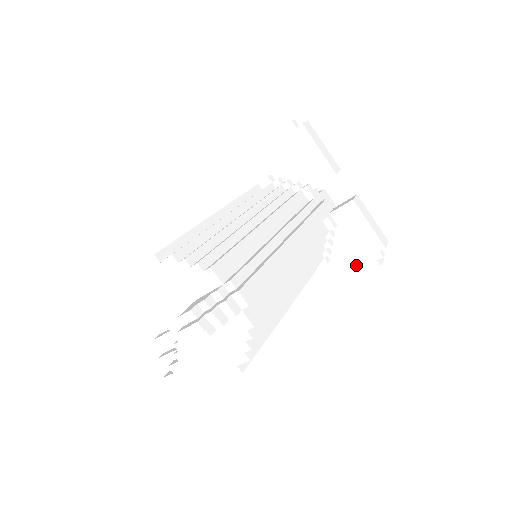
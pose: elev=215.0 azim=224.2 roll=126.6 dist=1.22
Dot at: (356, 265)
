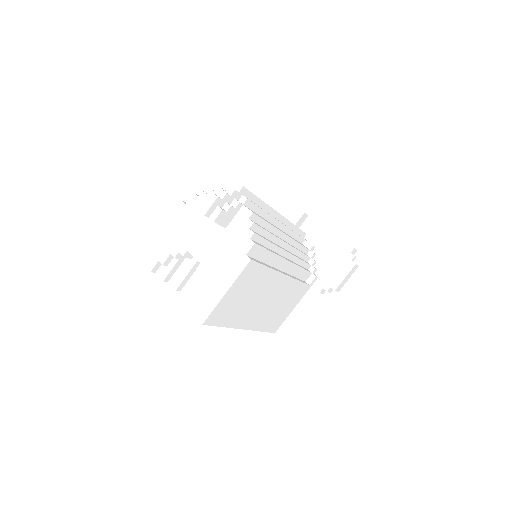
Dot at: (338, 272)
